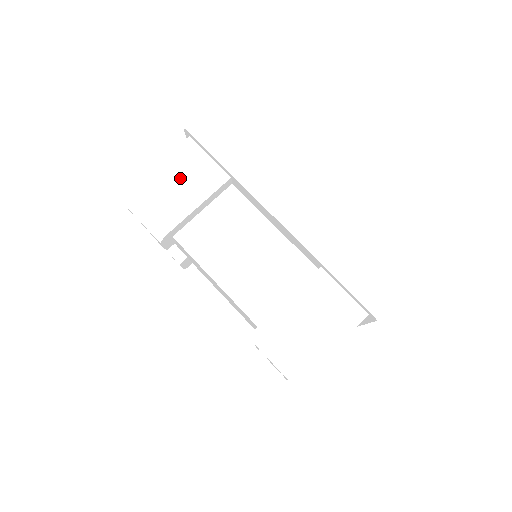
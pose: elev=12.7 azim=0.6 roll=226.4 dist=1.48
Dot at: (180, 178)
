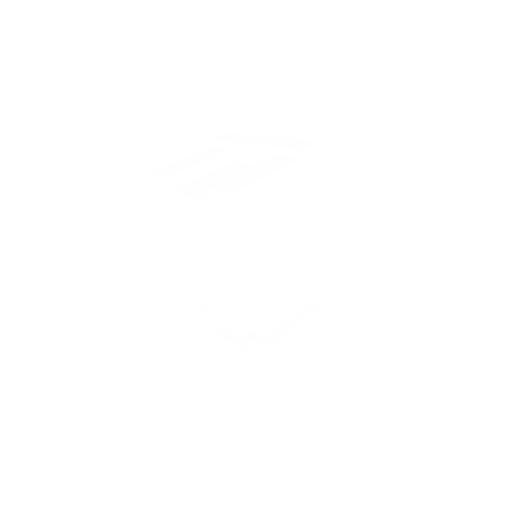
Dot at: (280, 197)
